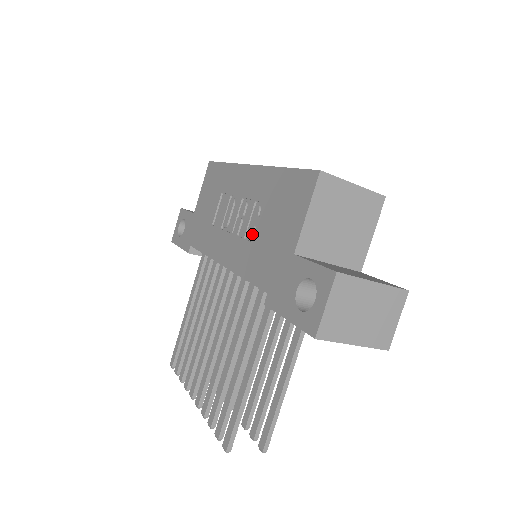
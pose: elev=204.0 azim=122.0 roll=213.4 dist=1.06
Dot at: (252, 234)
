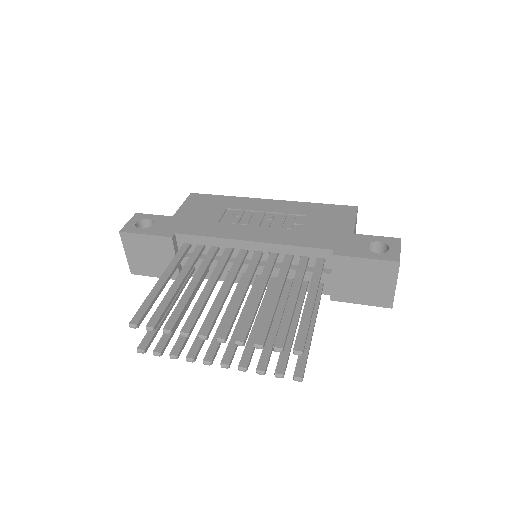
Dot at: (292, 227)
